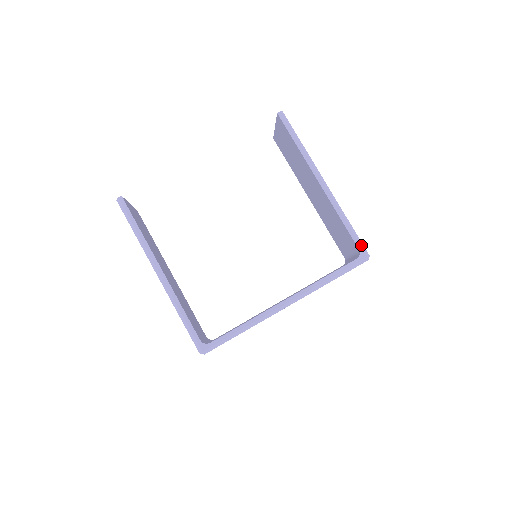
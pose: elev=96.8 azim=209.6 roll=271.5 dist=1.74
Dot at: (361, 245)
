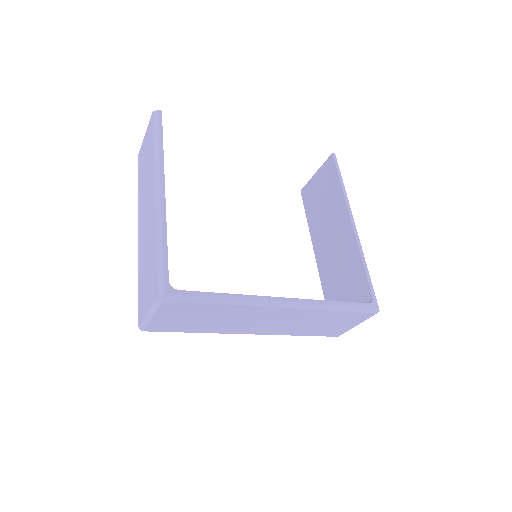
Dot at: occluded
